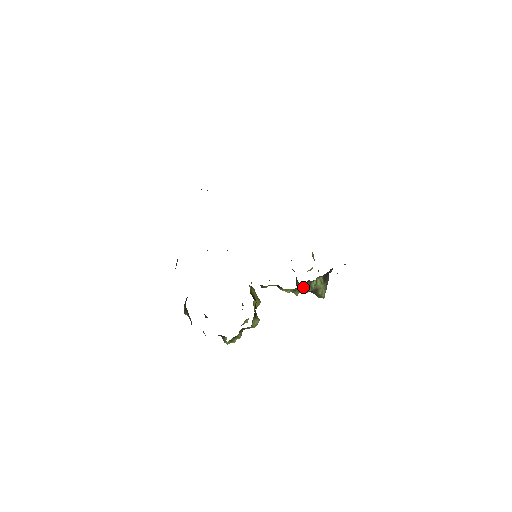
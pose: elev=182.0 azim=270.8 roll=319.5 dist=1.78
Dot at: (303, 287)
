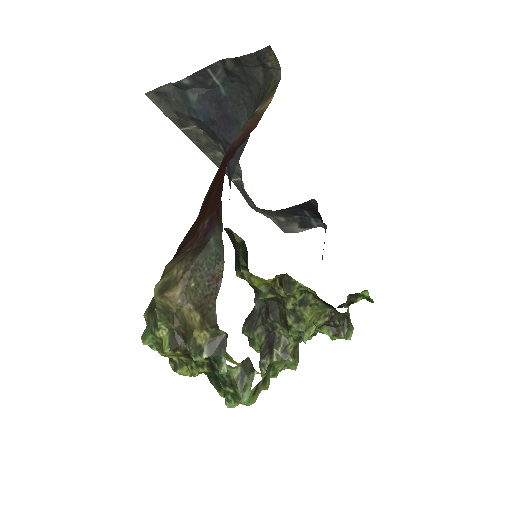
Dot at: (289, 349)
